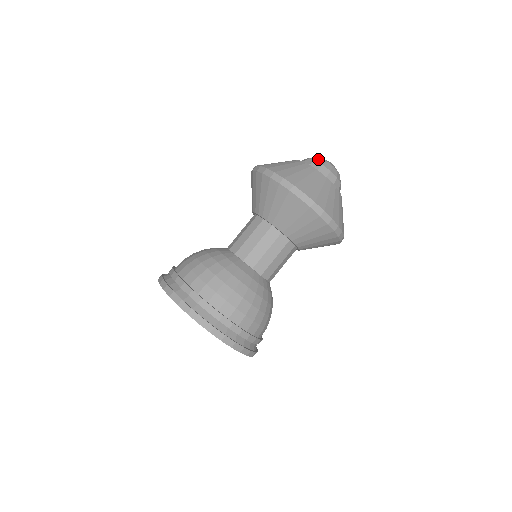
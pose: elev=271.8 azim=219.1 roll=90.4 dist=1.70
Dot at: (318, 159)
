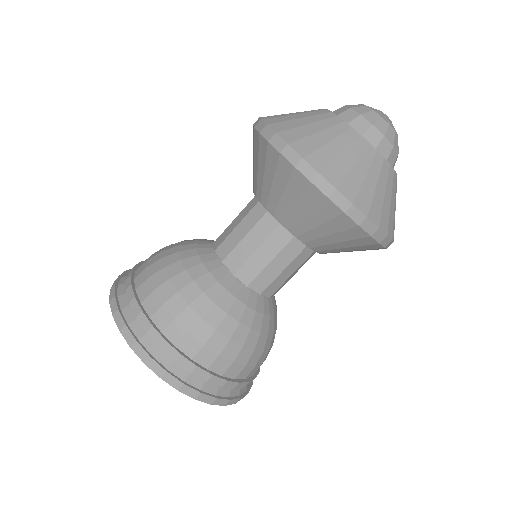
Dot at: (357, 106)
